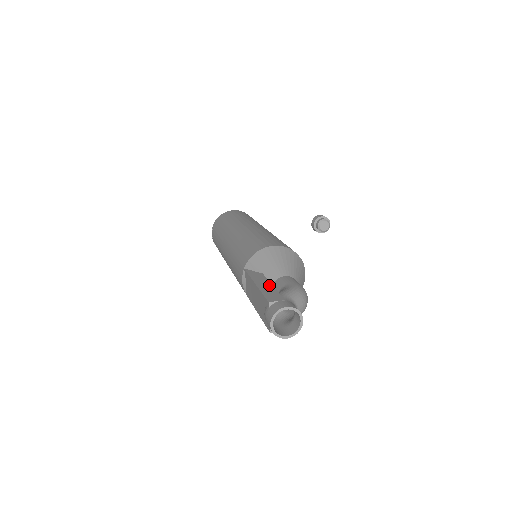
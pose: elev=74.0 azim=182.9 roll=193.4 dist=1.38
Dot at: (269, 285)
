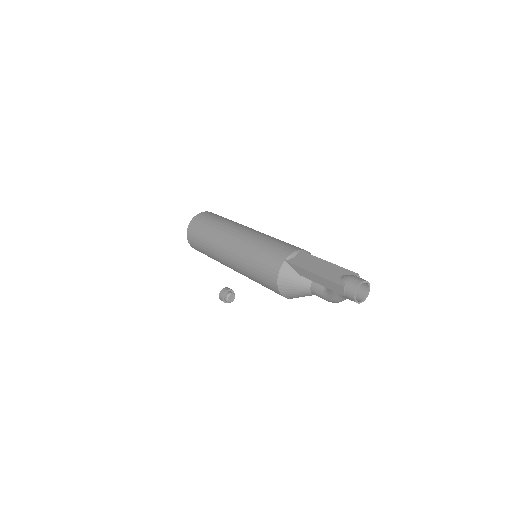
Dot at: occluded
